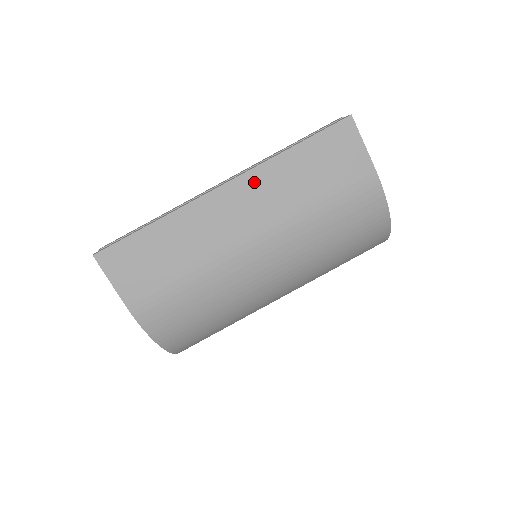
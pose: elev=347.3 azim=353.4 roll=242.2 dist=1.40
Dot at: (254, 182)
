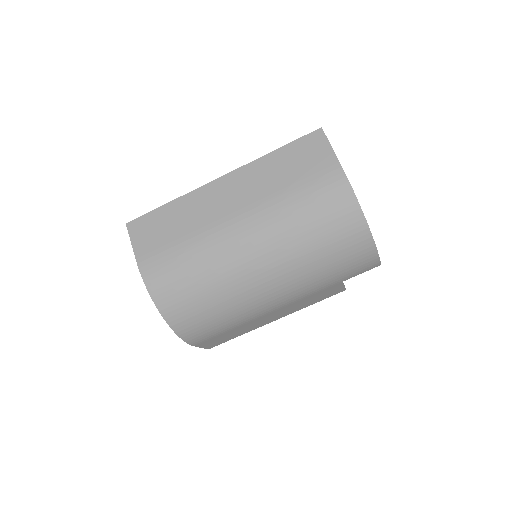
Dot at: (243, 175)
